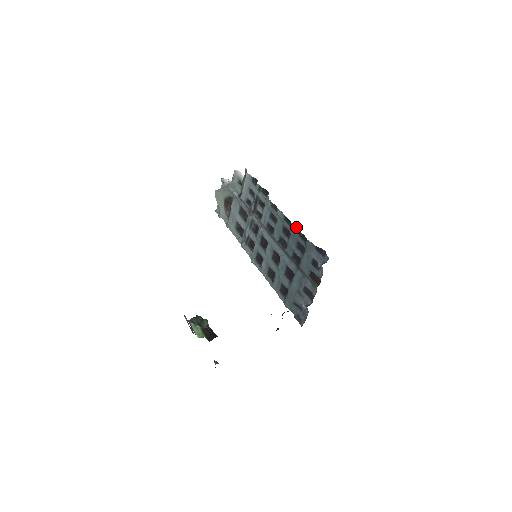
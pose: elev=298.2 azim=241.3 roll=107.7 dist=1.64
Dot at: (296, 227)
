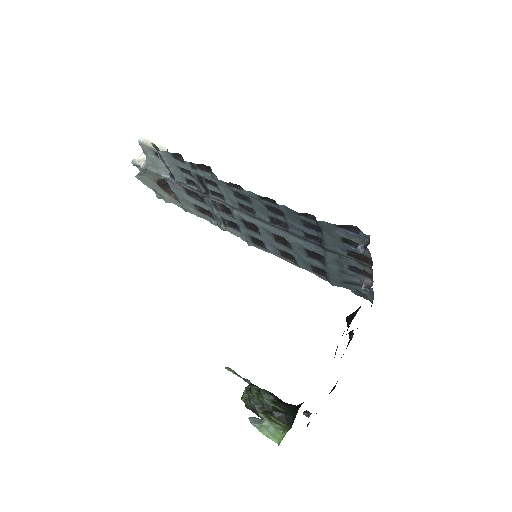
Dot at: (287, 207)
